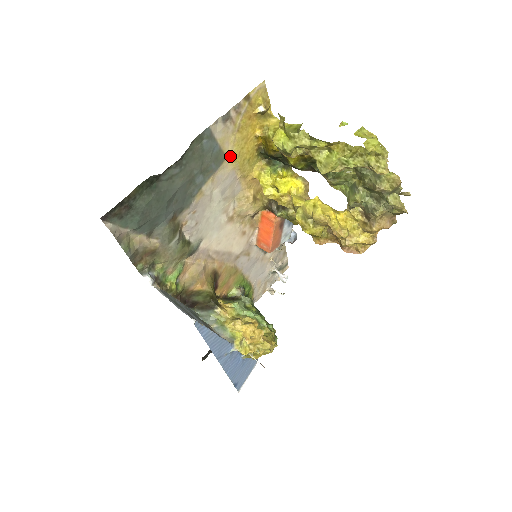
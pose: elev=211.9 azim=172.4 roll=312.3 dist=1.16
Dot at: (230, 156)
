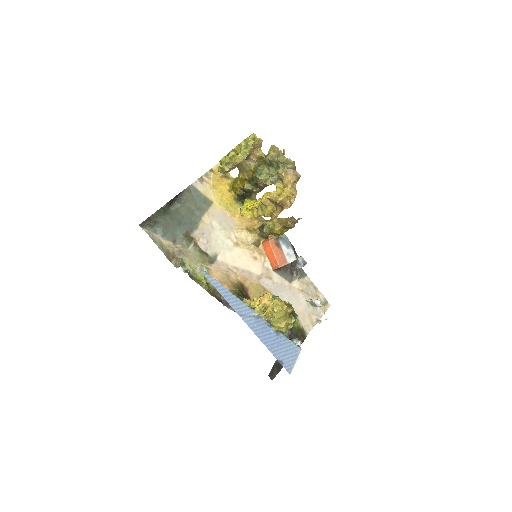
Dot at: (215, 202)
